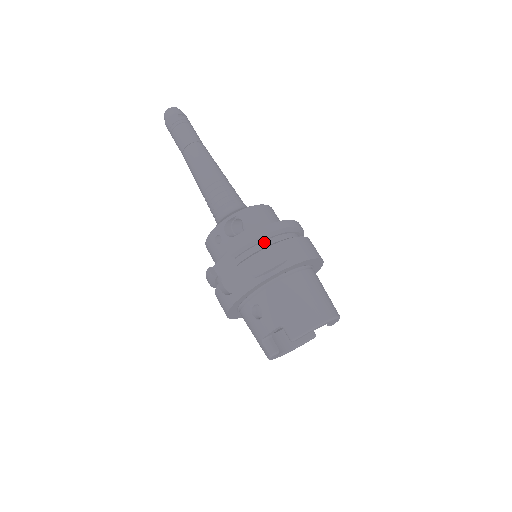
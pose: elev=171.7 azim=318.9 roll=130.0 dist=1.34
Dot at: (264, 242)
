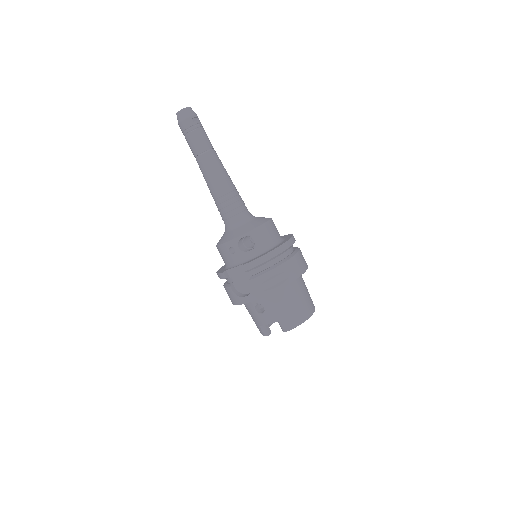
Dot at: (271, 261)
